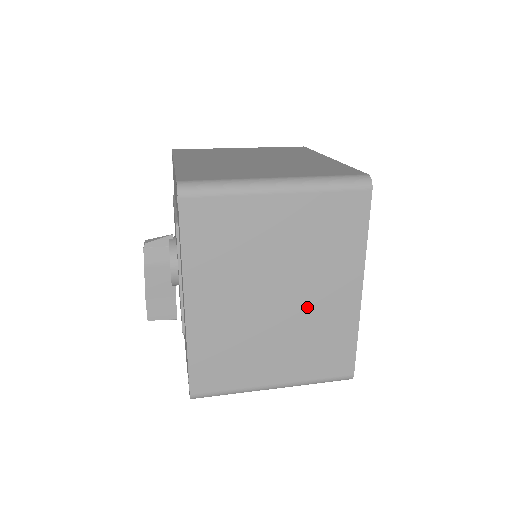
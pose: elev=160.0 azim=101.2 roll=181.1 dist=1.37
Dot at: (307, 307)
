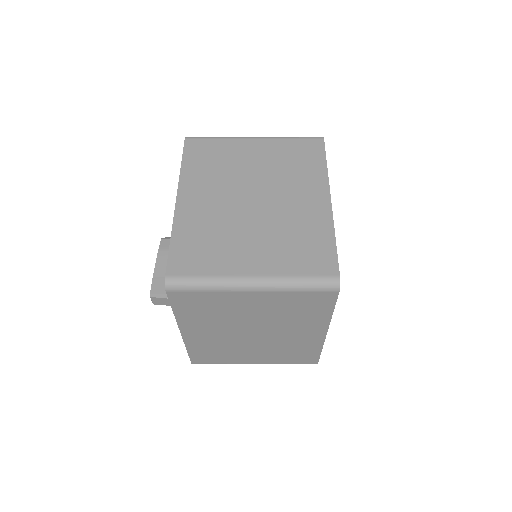
Dot at: (281, 209)
